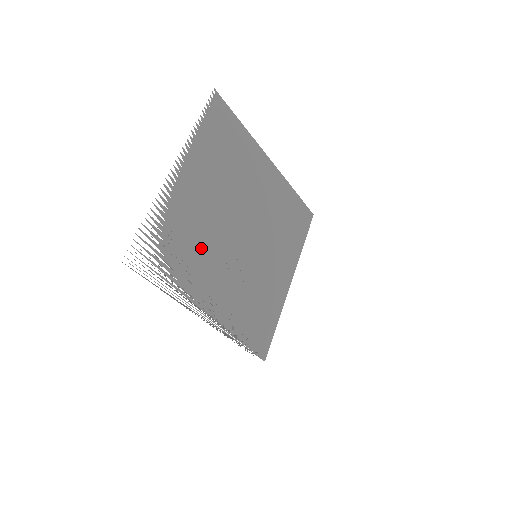
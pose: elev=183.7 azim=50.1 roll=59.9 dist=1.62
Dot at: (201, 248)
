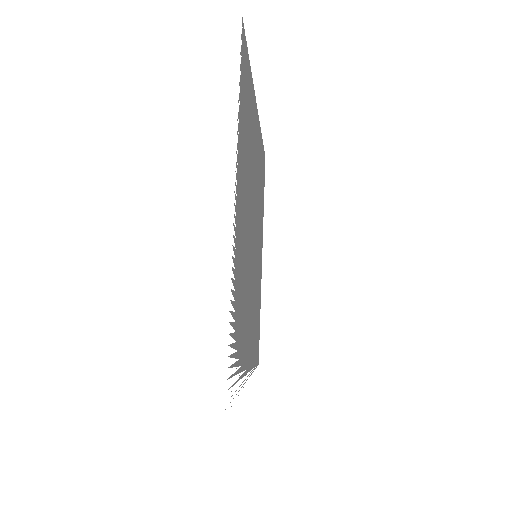
Dot at: occluded
